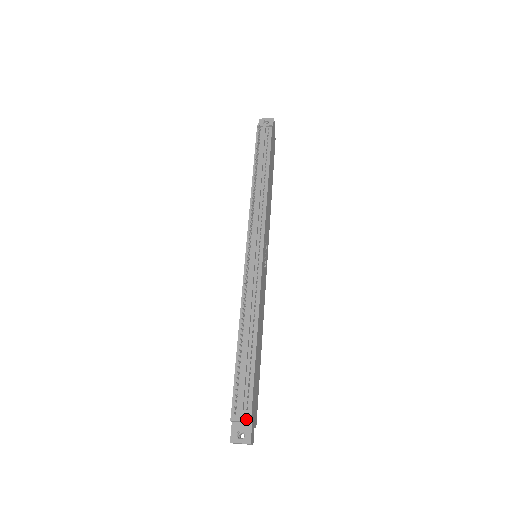
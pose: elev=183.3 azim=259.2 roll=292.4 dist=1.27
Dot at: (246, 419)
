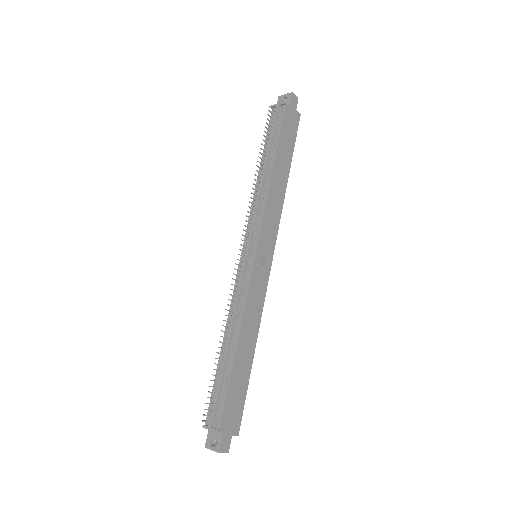
Dot at: (214, 429)
